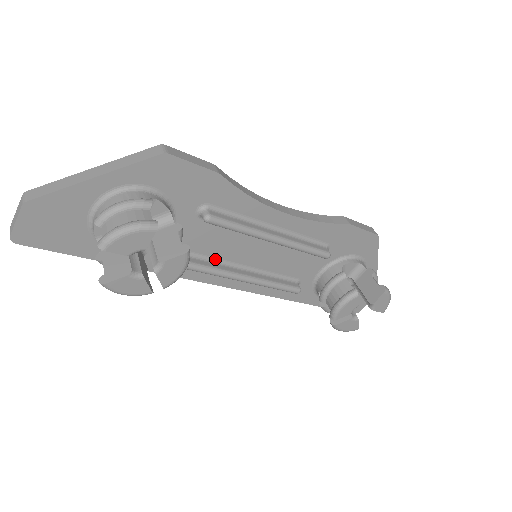
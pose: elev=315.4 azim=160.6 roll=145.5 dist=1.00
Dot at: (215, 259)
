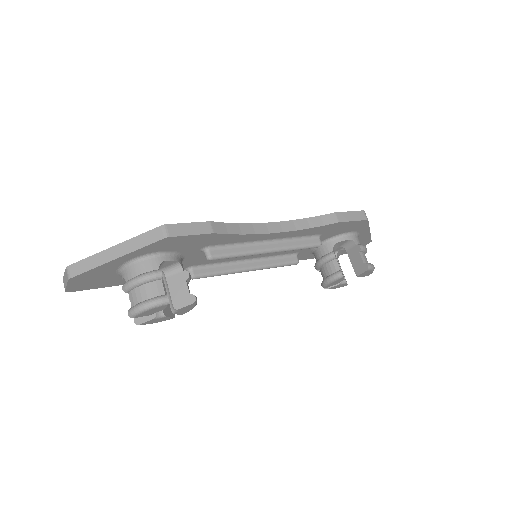
Dot at: (222, 262)
